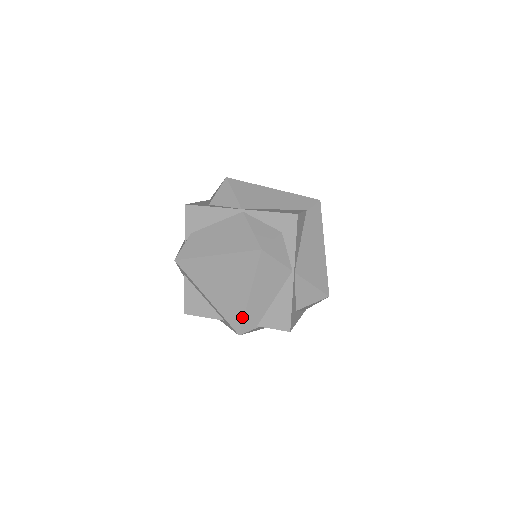
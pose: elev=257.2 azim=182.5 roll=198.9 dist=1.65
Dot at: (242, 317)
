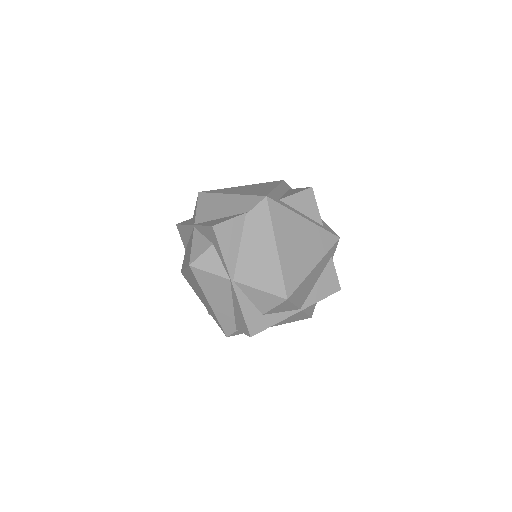
Dot at: (218, 322)
